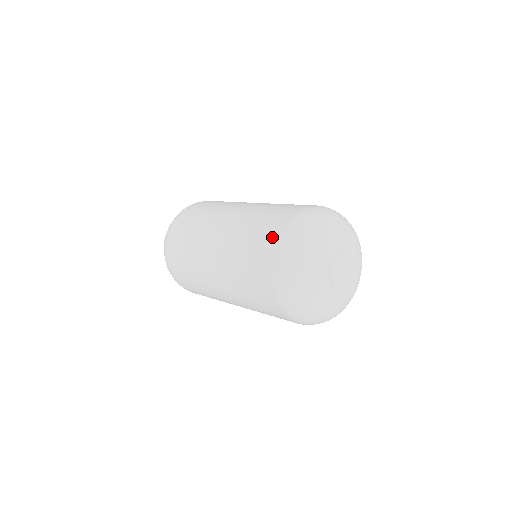
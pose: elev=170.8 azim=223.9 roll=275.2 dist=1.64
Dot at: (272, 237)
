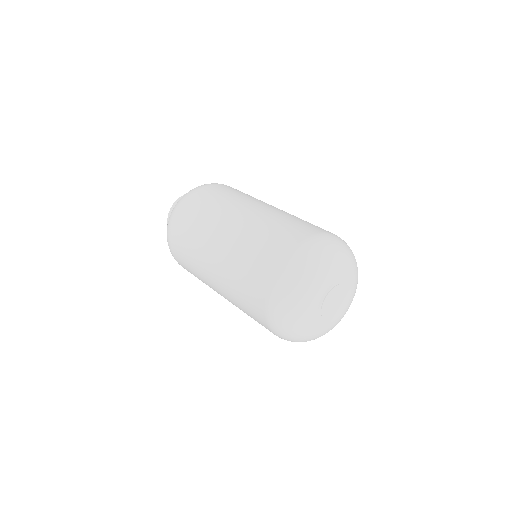
Dot at: (260, 318)
